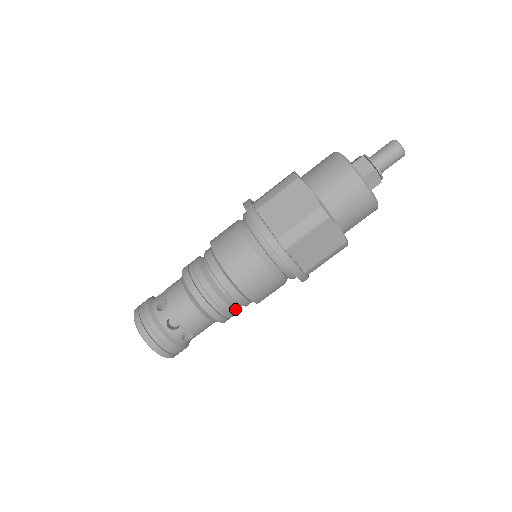
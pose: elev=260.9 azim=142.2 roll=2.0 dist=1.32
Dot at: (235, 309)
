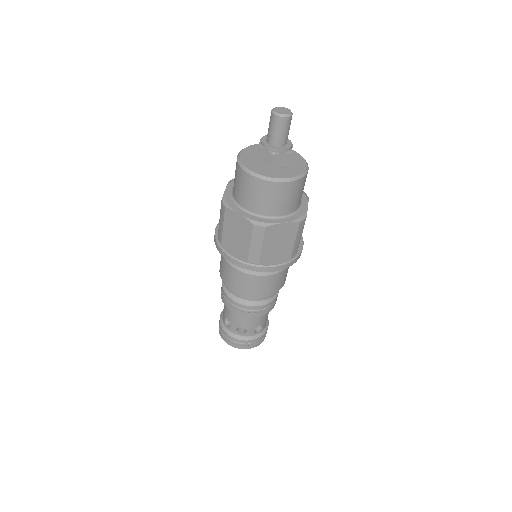
Dot at: (270, 300)
